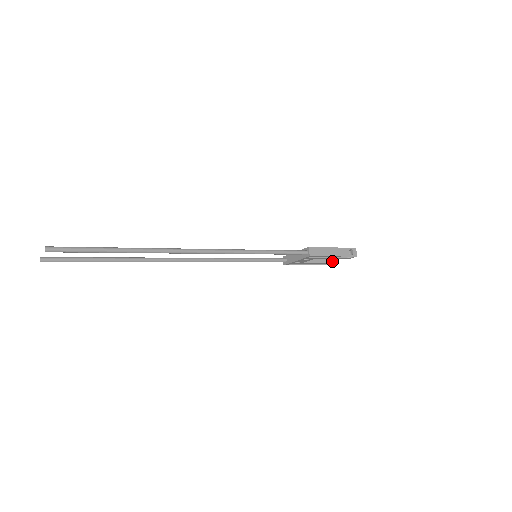
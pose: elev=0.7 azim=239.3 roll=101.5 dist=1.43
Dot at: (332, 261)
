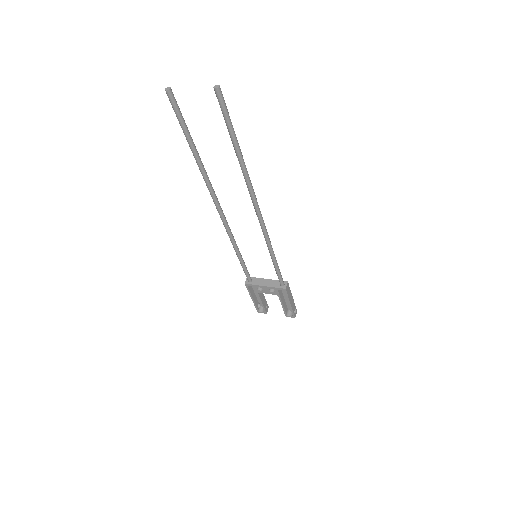
Dot at: (266, 310)
